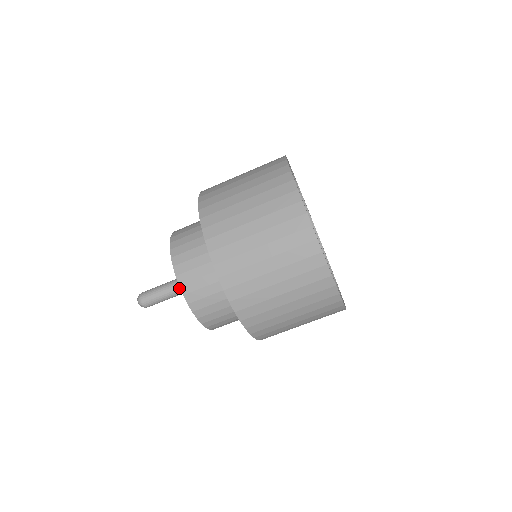
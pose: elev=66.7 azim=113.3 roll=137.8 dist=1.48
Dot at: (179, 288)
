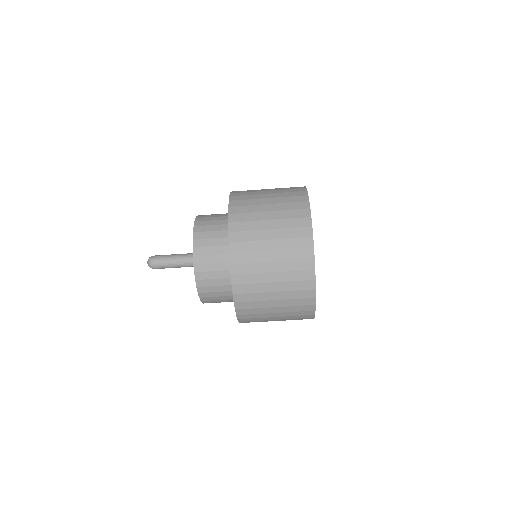
Dot at: (187, 264)
